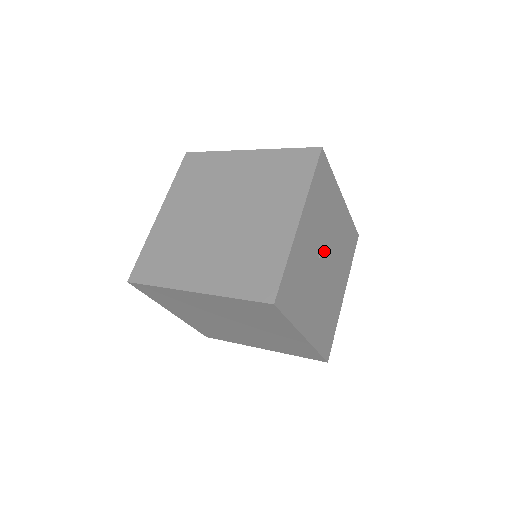
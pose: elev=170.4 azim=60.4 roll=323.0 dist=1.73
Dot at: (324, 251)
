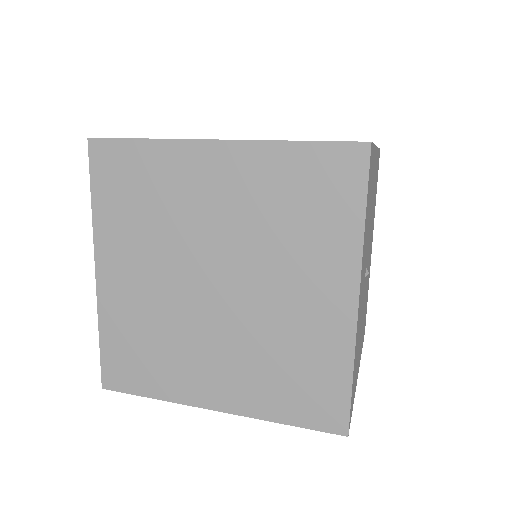
Dot at: (367, 258)
